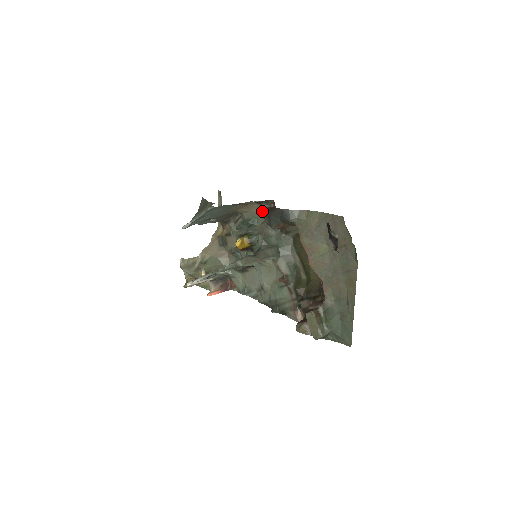
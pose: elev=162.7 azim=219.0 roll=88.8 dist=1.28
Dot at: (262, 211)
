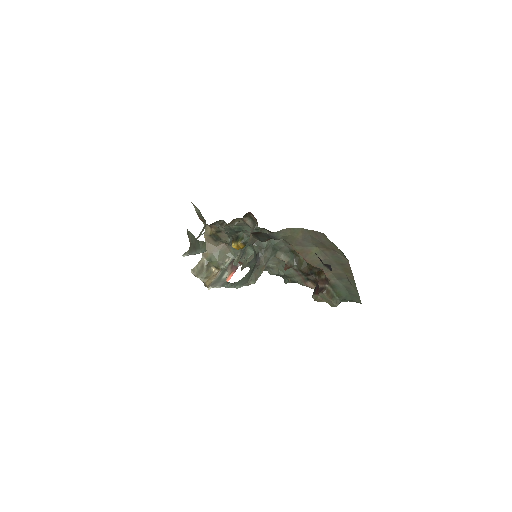
Dot at: (244, 222)
